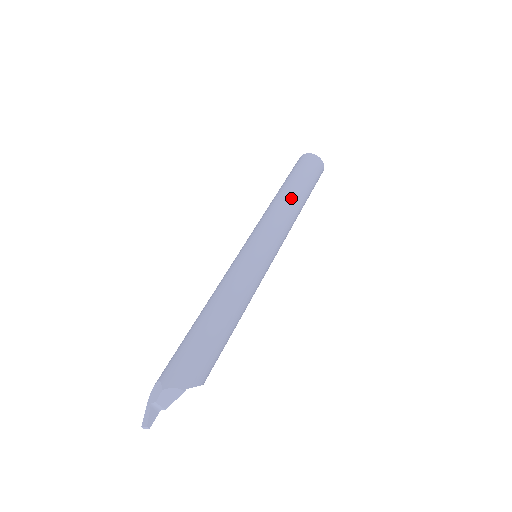
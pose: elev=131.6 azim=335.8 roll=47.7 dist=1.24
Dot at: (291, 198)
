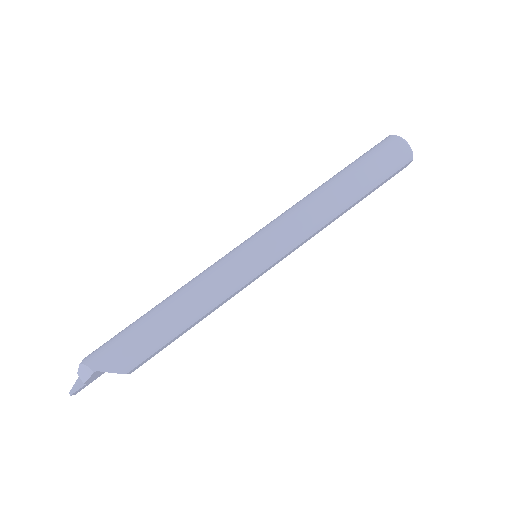
Dot at: (326, 192)
